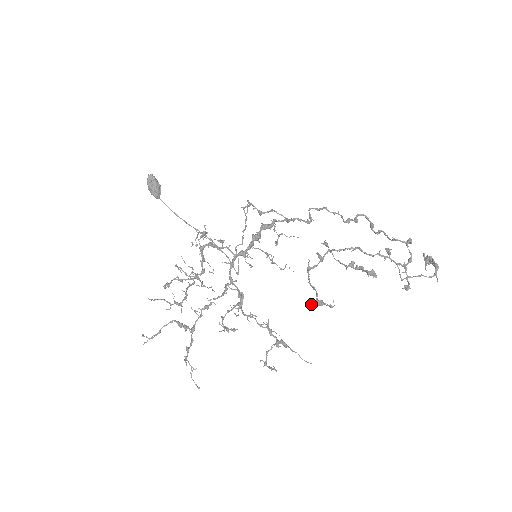
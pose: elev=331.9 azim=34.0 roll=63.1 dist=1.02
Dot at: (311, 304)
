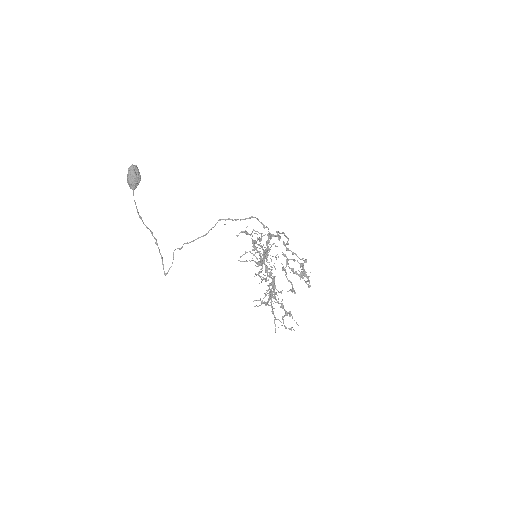
Dot at: (288, 291)
